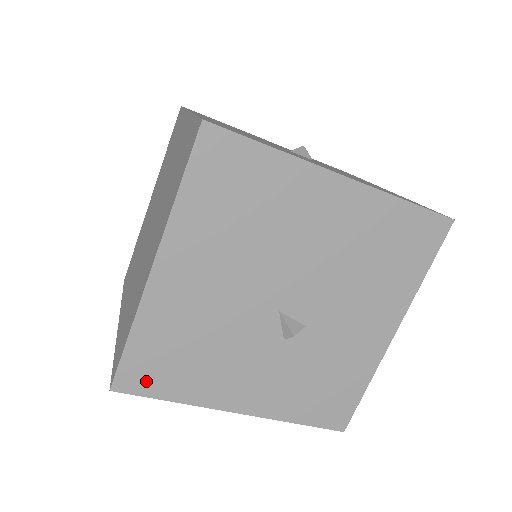
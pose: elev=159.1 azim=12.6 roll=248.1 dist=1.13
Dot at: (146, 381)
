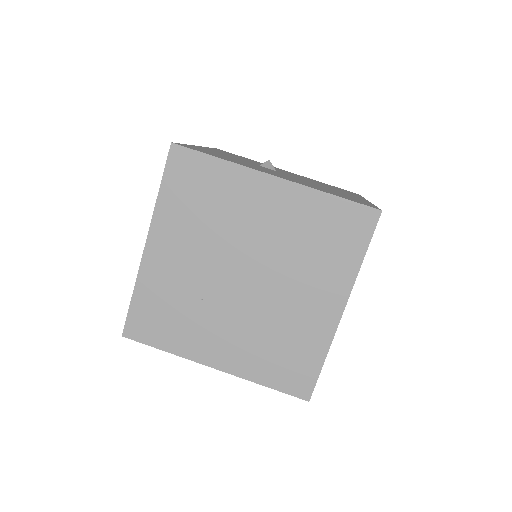
Dot at: occluded
